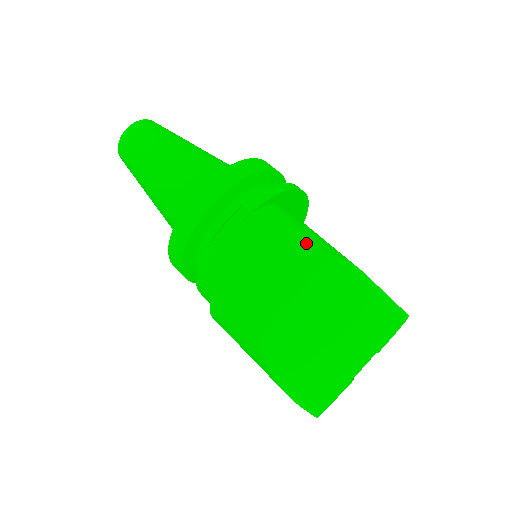
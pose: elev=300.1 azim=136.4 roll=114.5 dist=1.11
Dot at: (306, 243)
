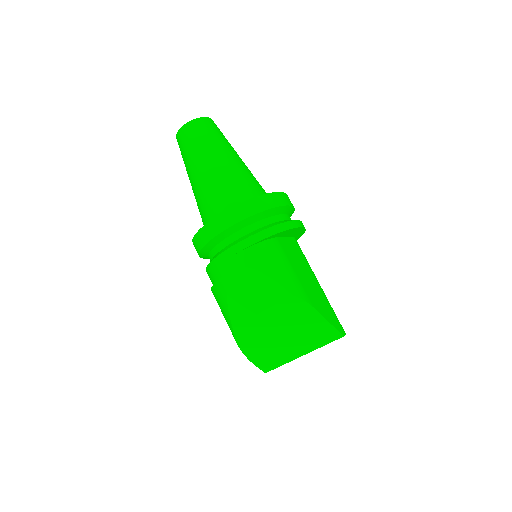
Dot at: (277, 282)
